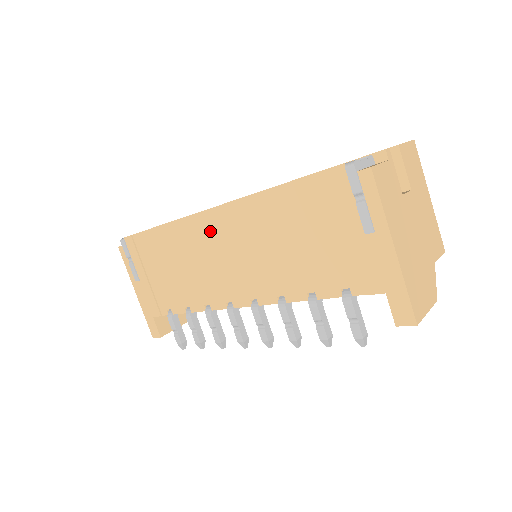
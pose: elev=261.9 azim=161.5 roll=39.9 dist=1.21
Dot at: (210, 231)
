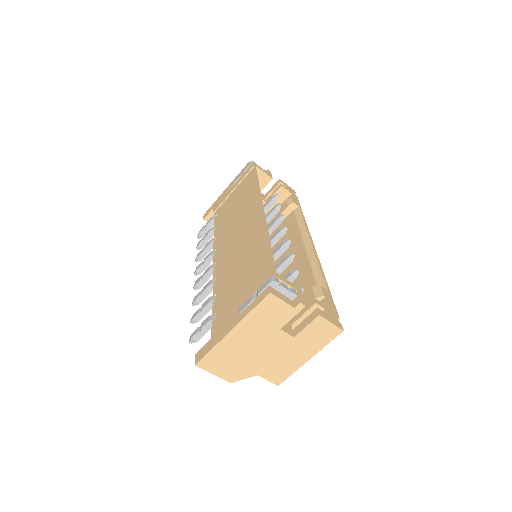
Dot at: (251, 215)
